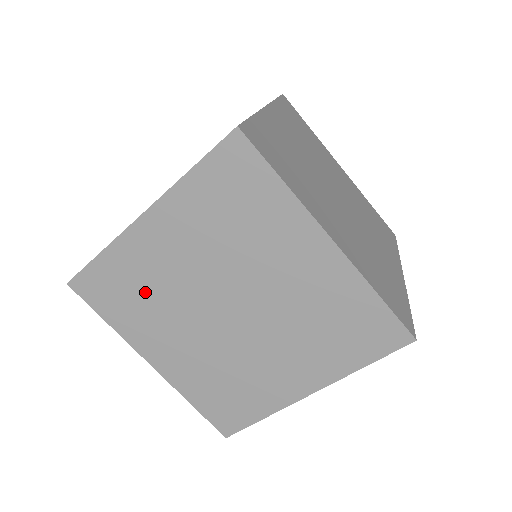
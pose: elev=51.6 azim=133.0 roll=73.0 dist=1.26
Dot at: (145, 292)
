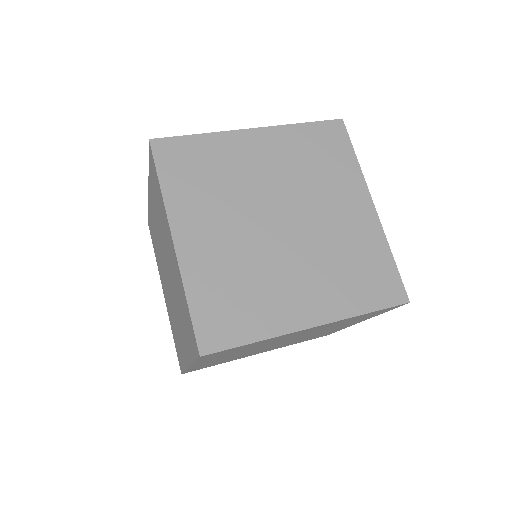
Dot at: (225, 360)
